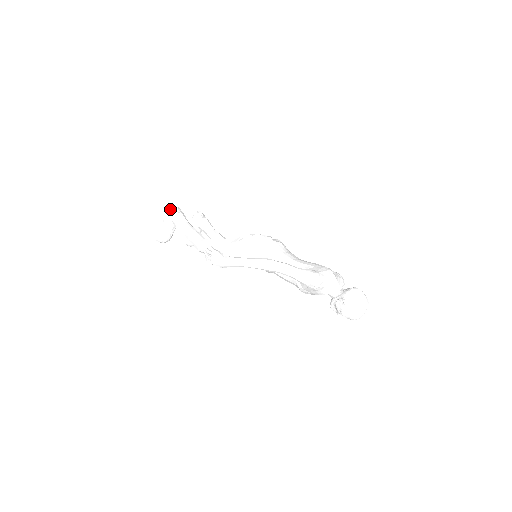
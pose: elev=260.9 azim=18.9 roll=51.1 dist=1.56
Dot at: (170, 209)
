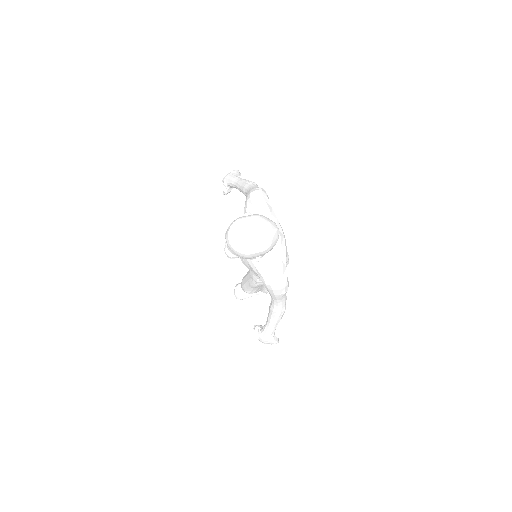
Dot at: occluded
